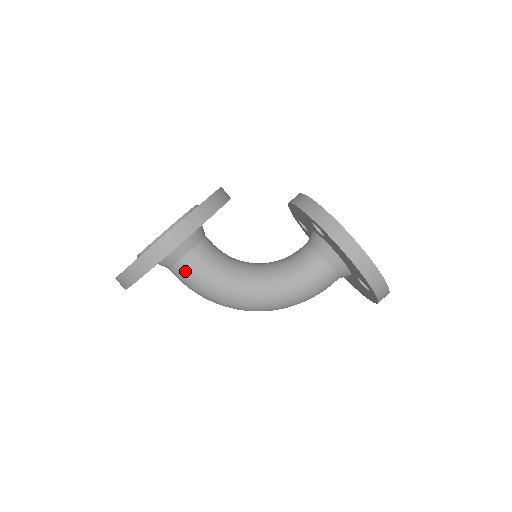
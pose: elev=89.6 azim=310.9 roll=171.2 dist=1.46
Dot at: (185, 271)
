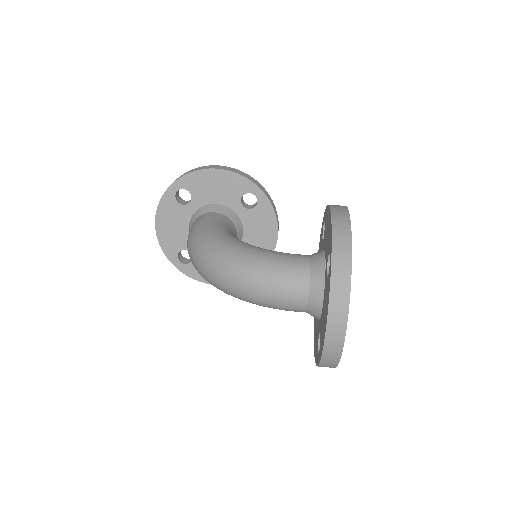
Dot at: (202, 218)
